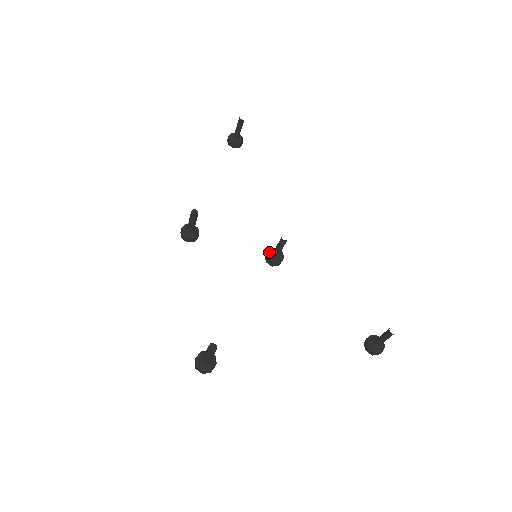
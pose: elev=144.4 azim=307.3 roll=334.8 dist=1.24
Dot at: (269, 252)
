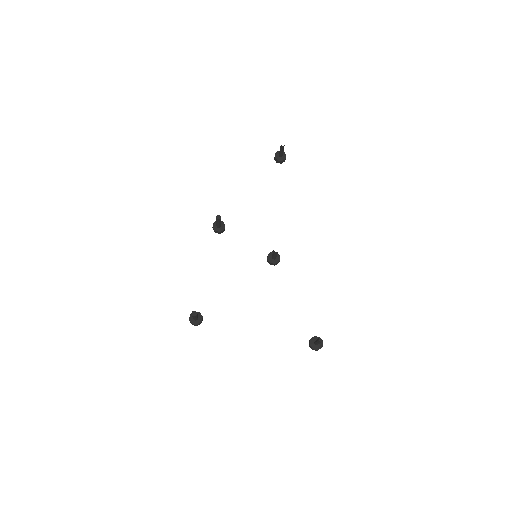
Dot at: (270, 254)
